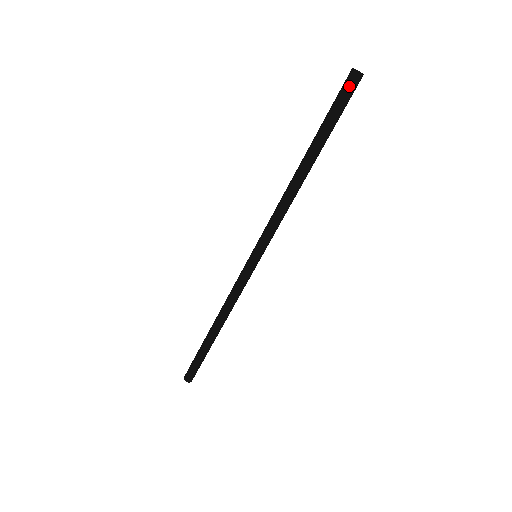
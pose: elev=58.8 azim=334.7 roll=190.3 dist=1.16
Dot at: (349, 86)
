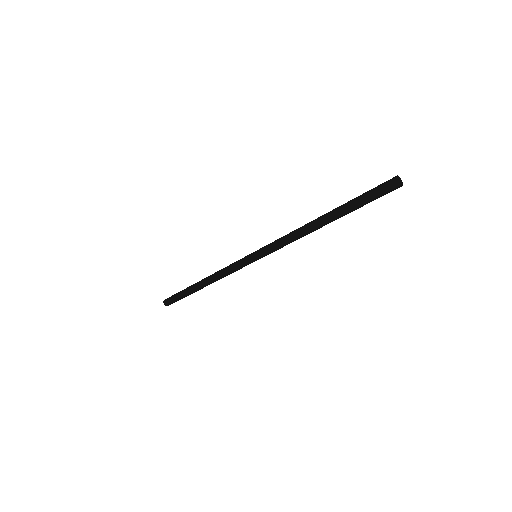
Dot at: (385, 187)
